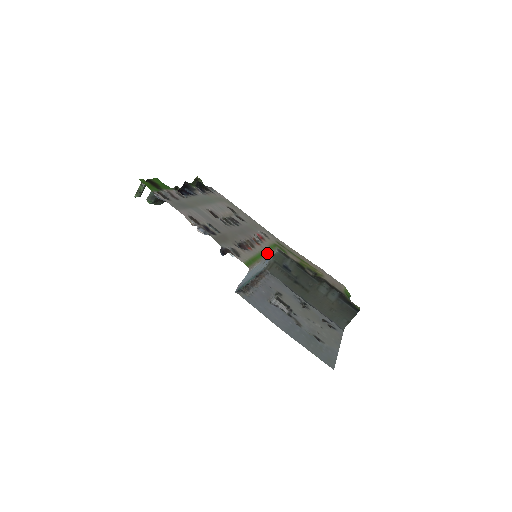
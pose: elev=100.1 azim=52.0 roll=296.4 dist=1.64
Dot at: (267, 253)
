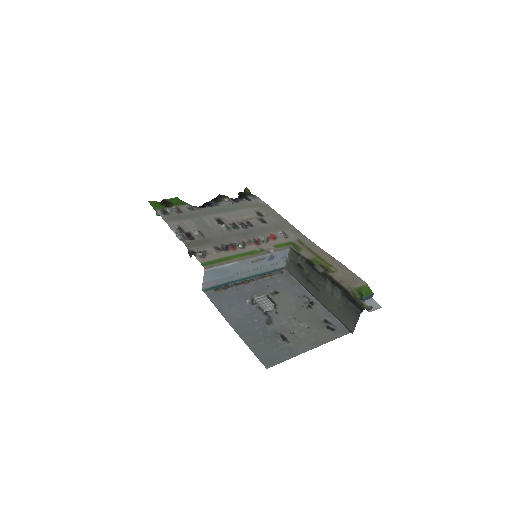
Dot at: (260, 252)
